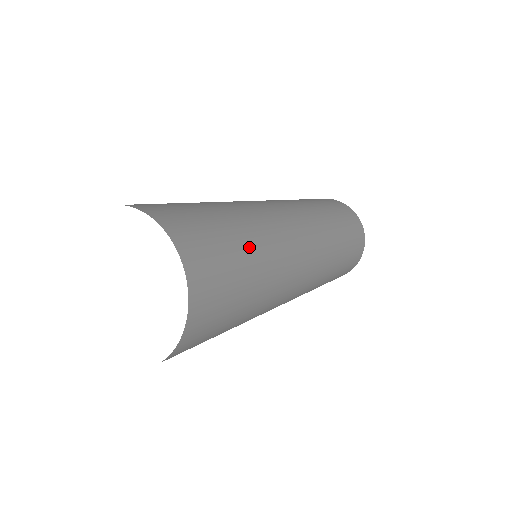
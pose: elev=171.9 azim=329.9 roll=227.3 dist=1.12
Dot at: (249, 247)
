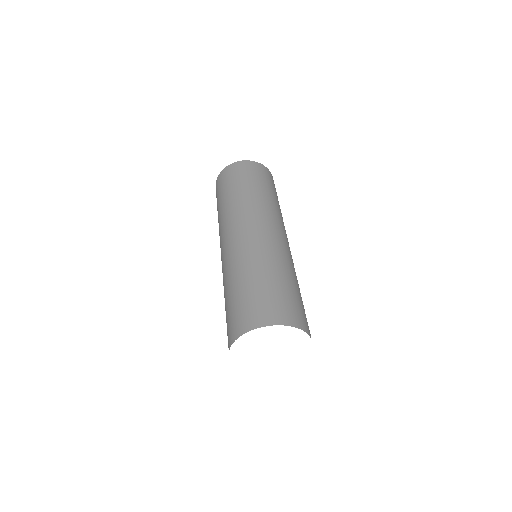
Dot at: (271, 278)
